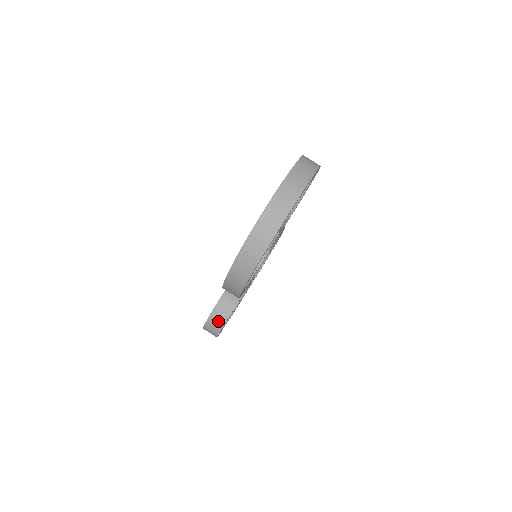
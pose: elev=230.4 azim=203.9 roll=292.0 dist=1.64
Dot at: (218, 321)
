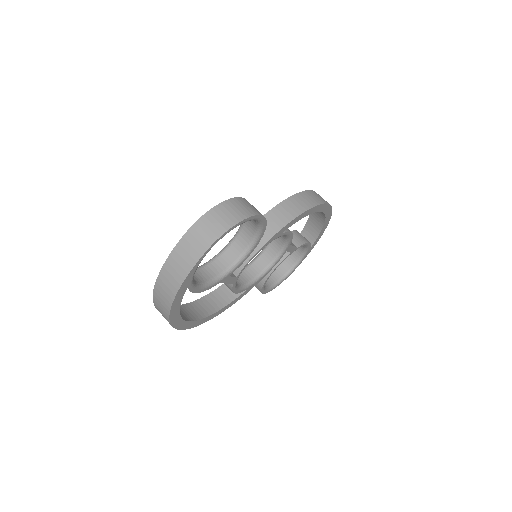
Dot at: occluded
